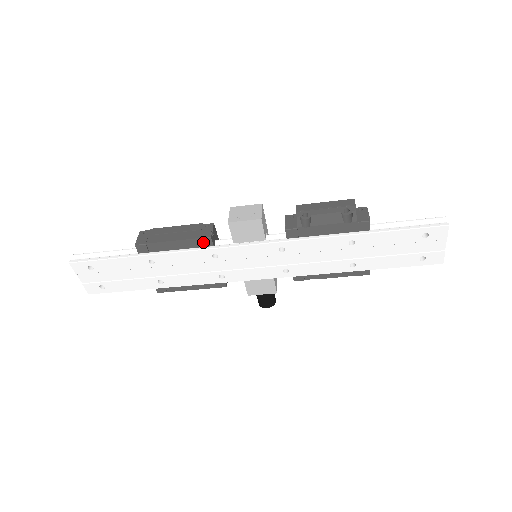
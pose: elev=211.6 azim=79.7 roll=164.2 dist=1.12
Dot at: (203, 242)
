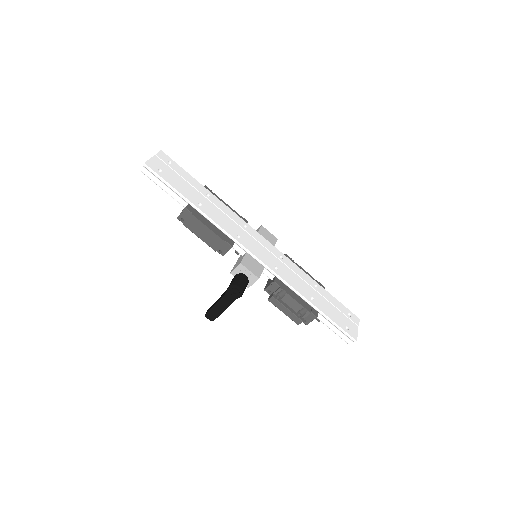
Dot at: (242, 219)
